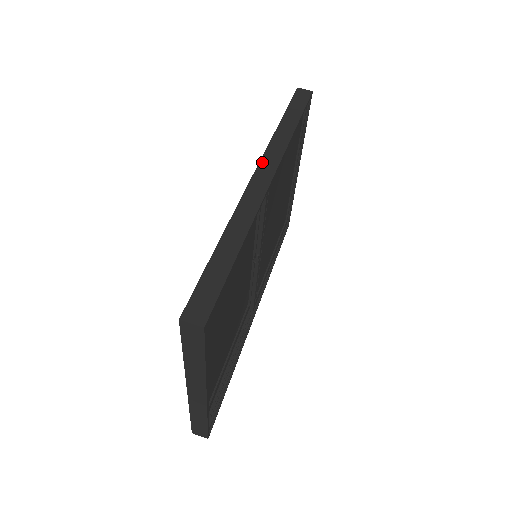
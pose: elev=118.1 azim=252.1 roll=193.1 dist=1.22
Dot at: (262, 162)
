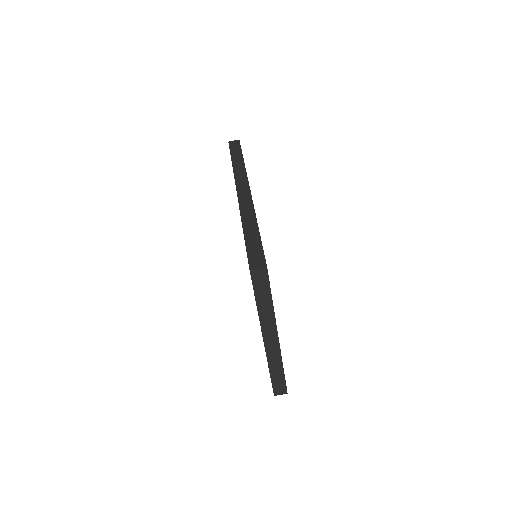
Dot at: (237, 184)
